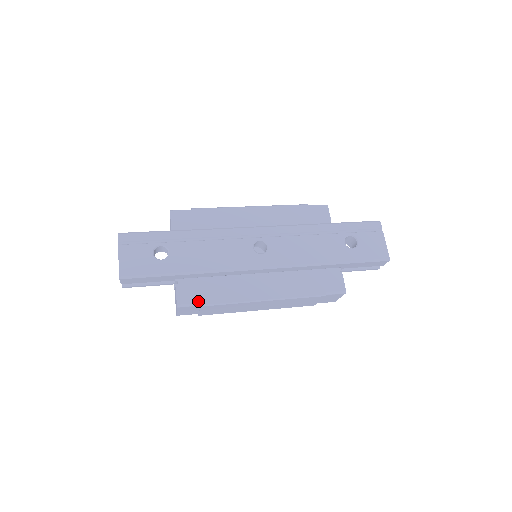
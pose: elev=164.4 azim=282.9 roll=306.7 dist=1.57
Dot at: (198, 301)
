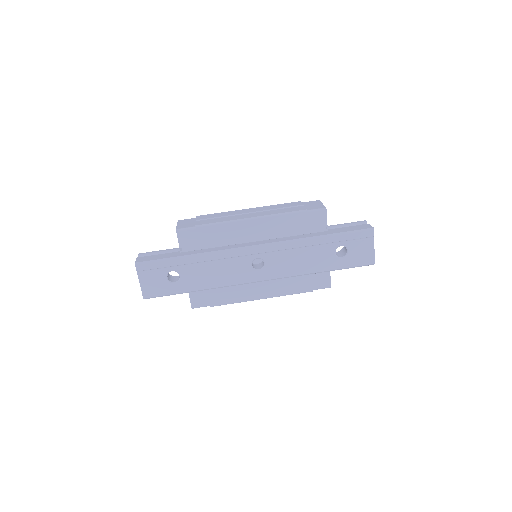
Dot at: (208, 304)
